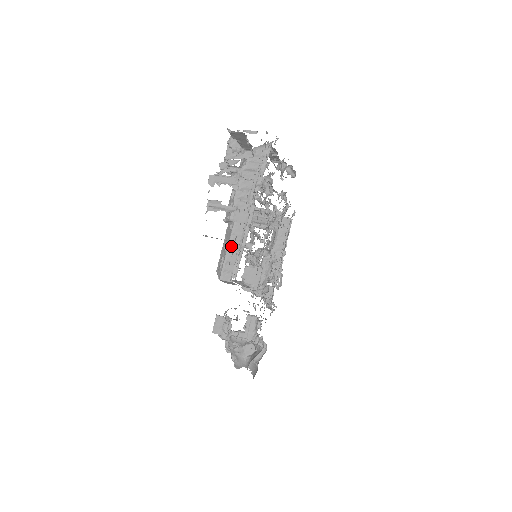
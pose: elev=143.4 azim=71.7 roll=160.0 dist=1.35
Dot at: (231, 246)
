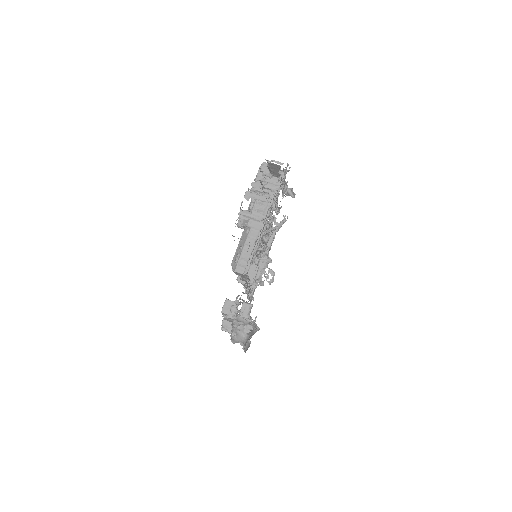
Dot at: (246, 246)
